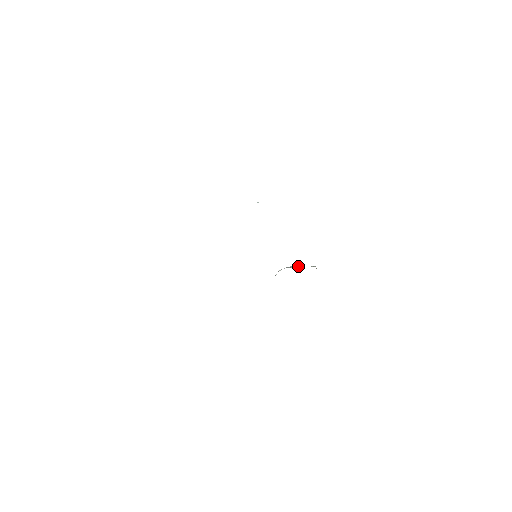
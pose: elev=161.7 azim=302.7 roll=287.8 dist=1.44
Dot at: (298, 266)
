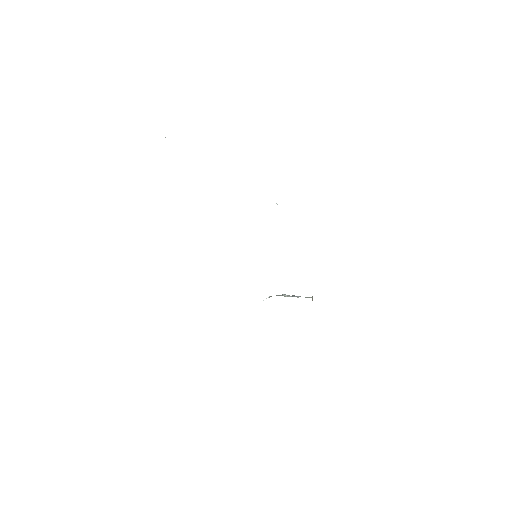
Dot at: (292, 295)
